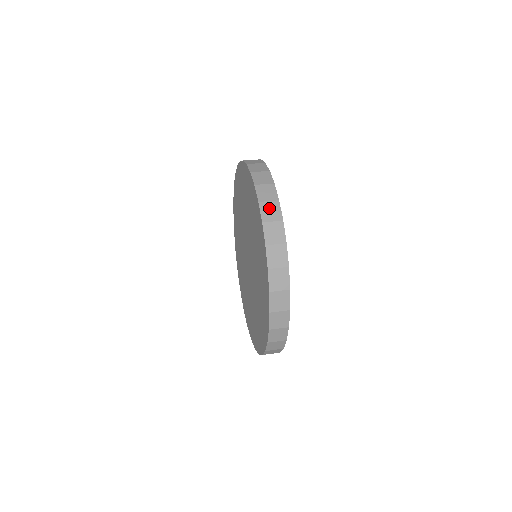
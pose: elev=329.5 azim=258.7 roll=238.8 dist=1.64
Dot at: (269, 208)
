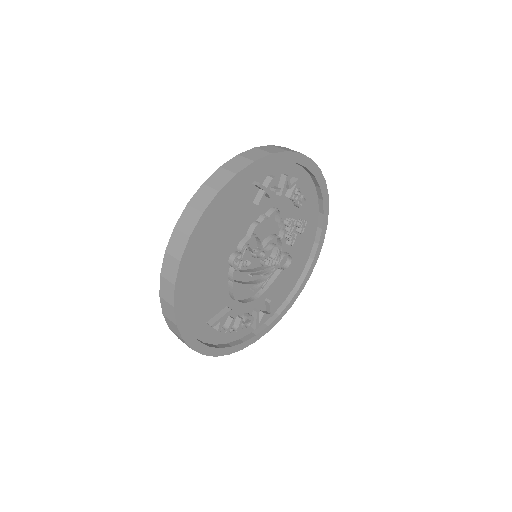
Dot at: (287, 149)
